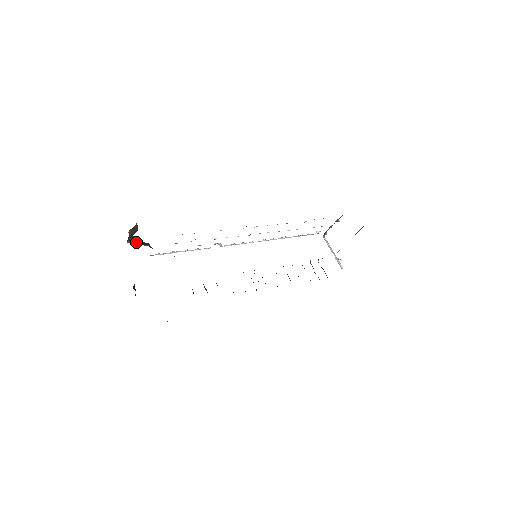
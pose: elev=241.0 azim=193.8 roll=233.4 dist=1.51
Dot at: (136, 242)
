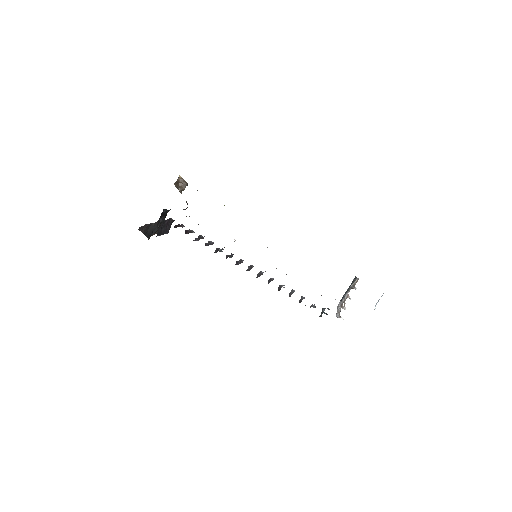
Dot at: (180, 191)
